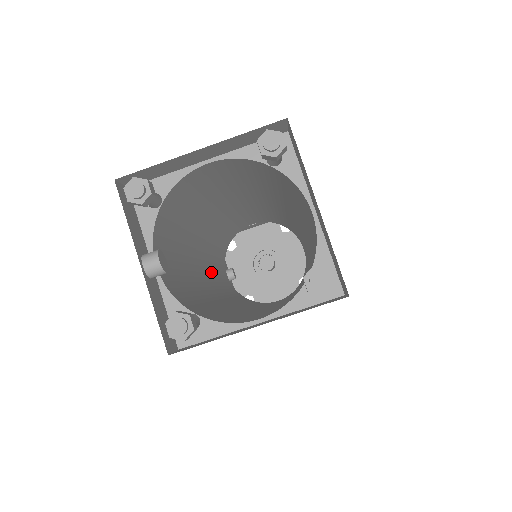
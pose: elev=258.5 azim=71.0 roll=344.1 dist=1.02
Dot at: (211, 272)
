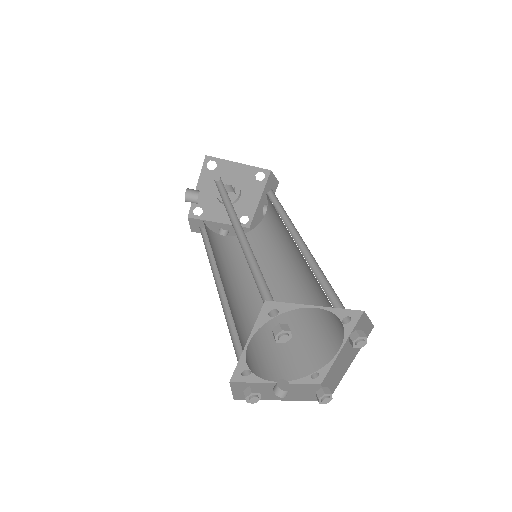
Dot at: (239, 276)
